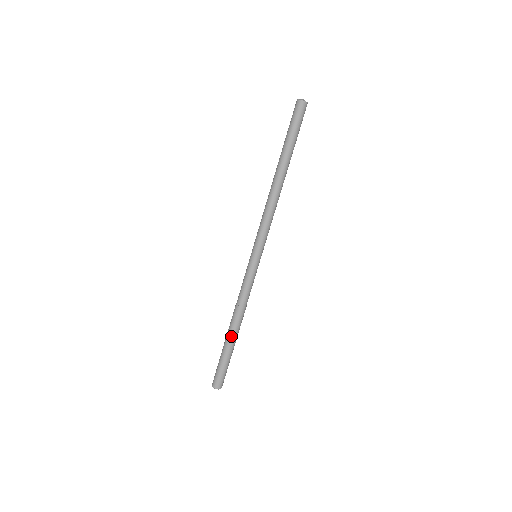
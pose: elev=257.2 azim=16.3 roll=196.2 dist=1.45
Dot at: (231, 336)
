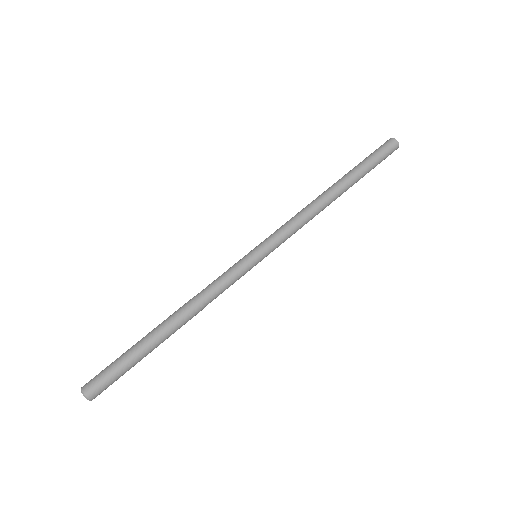
Dot at: (157, 326)
